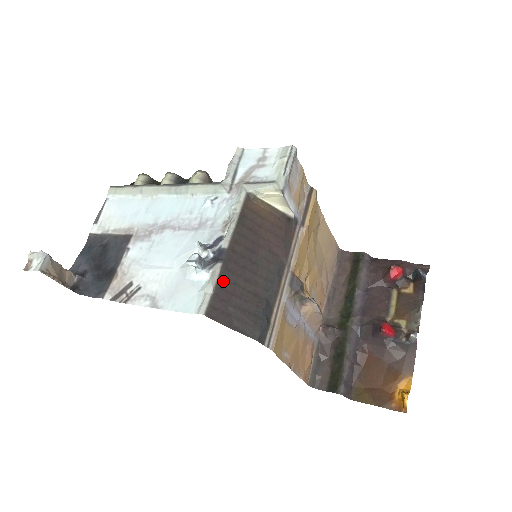
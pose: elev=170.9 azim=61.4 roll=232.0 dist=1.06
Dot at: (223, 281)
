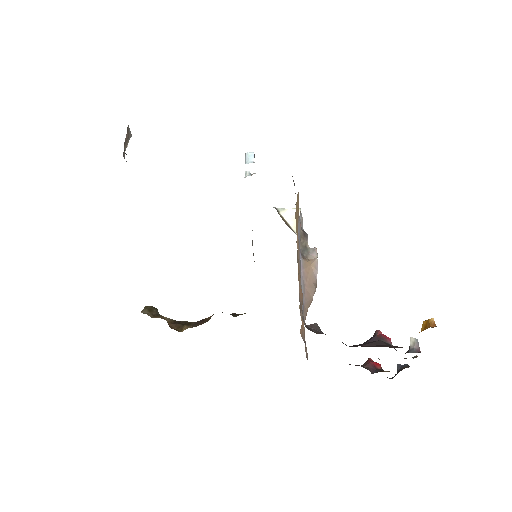
Dot at: occluded
